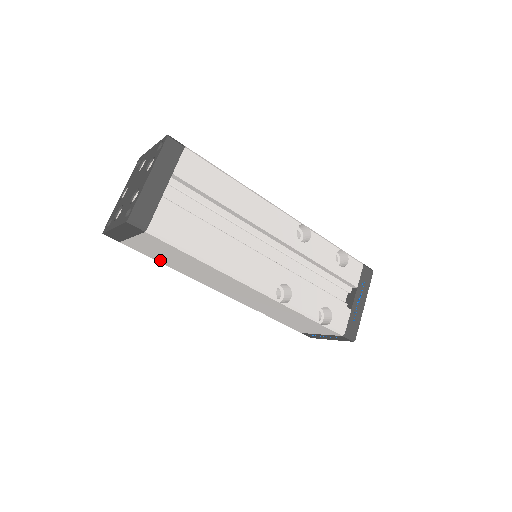
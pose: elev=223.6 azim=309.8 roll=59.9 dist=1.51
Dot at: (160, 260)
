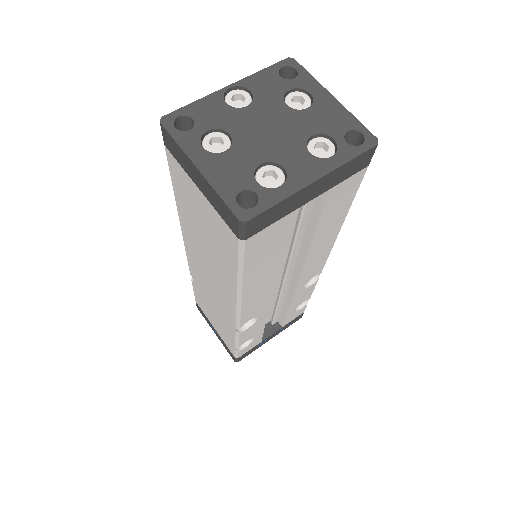
Dot at: (180, 198)
